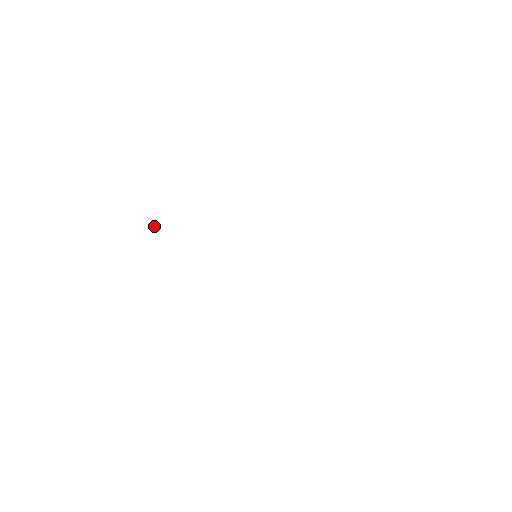
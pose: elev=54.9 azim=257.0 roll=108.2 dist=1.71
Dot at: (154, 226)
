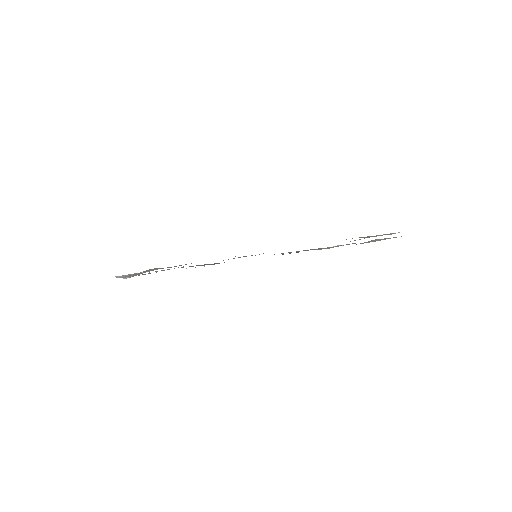
Dot at: (123, 275)
